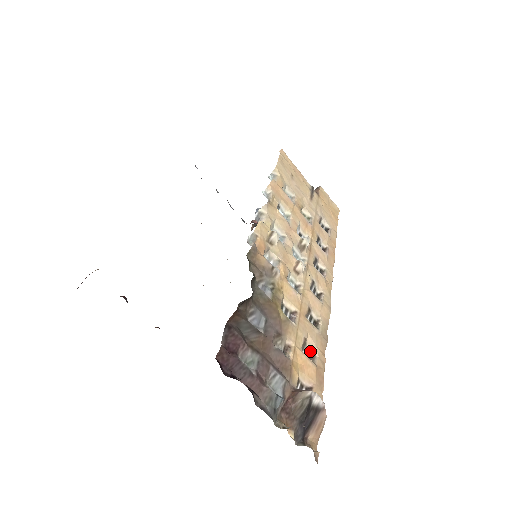
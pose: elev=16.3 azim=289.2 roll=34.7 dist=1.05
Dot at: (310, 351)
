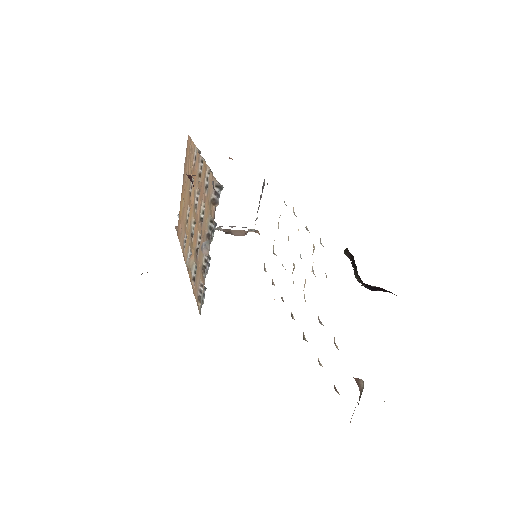
Dot at: occluded
